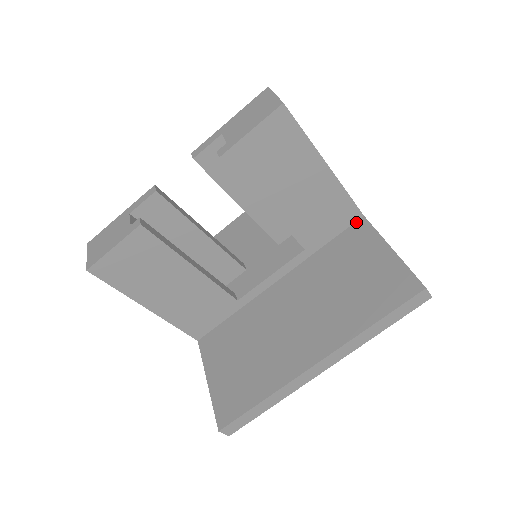
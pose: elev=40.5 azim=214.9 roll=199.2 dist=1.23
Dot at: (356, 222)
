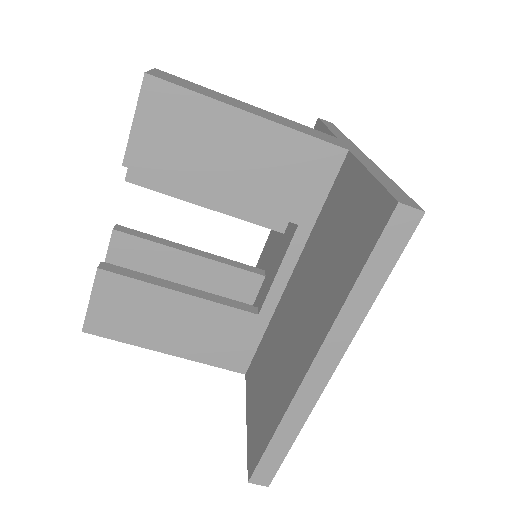
Dot at: (343, 163)
